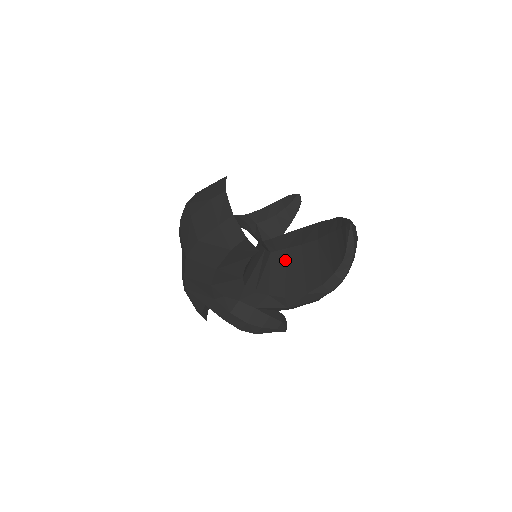
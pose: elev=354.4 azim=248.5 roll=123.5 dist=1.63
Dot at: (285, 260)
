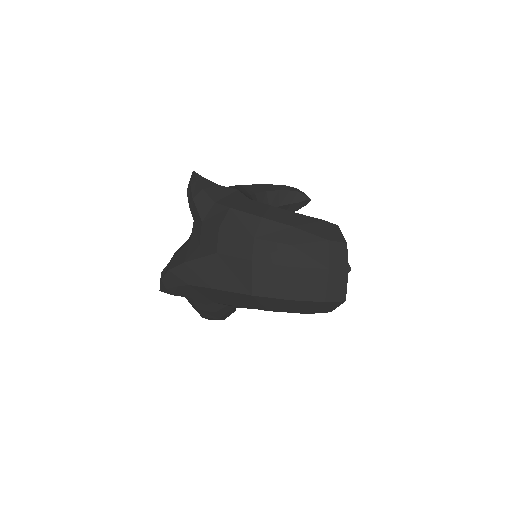
Dot at: occluded
